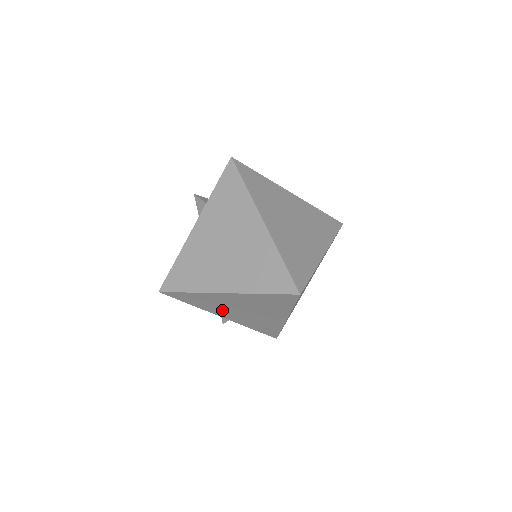
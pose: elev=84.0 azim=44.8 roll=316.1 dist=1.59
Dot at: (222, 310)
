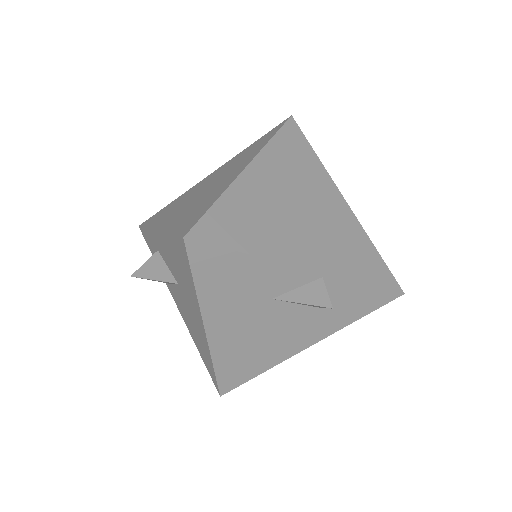
Dot at: (287, 235)
